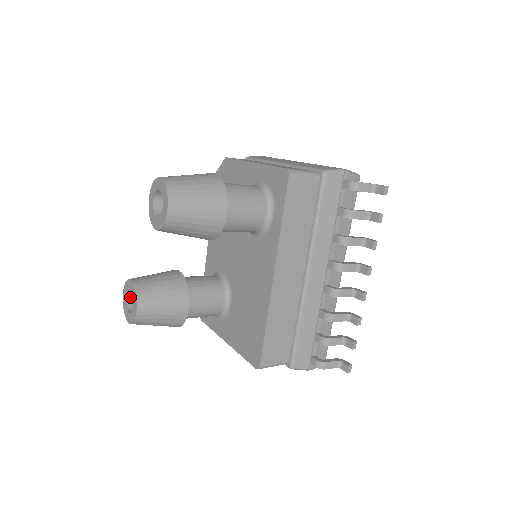
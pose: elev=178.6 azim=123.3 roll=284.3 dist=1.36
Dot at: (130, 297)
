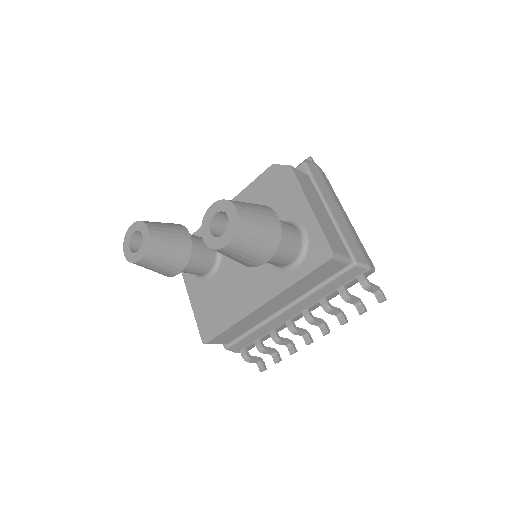
Dot at: (137, 233)
